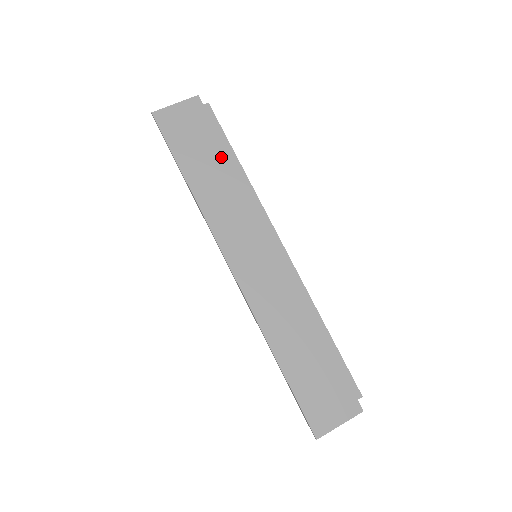
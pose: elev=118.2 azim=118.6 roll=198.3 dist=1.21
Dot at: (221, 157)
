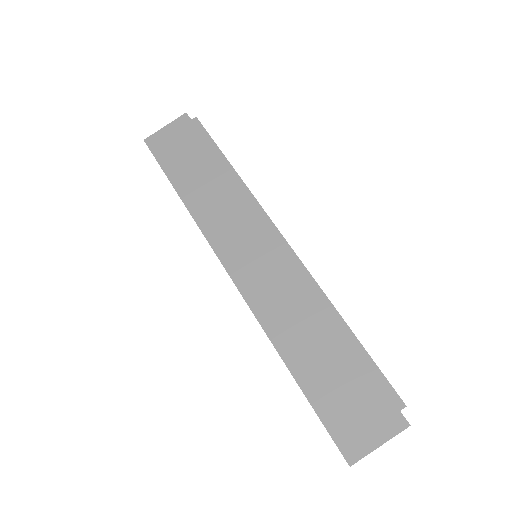
Dot at: (211, 164)
